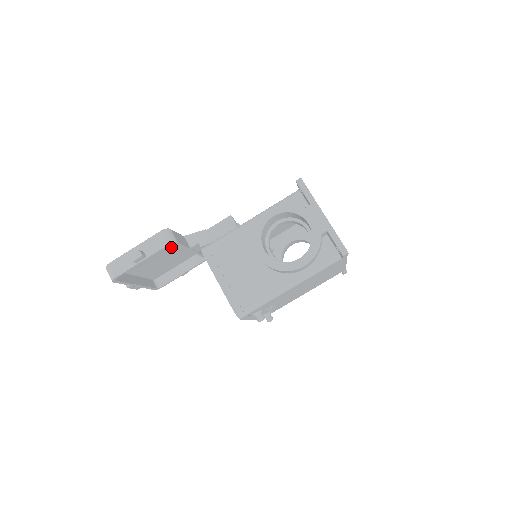
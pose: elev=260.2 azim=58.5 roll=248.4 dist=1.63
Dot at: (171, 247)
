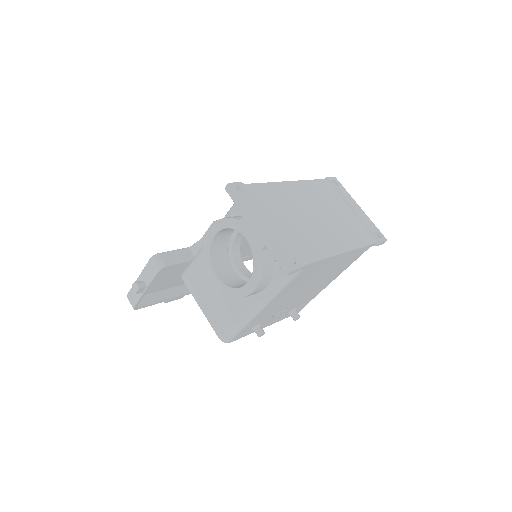
Dot at: occluded
